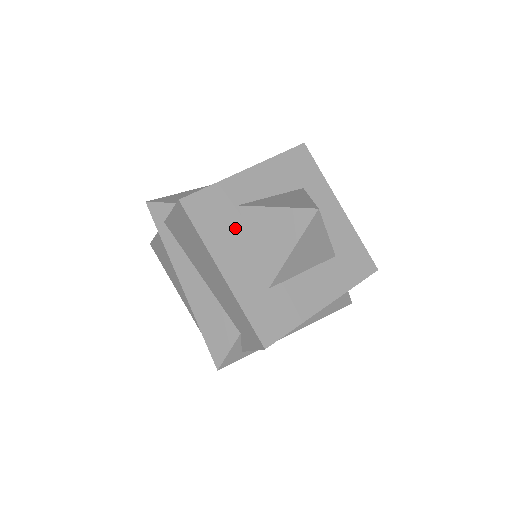
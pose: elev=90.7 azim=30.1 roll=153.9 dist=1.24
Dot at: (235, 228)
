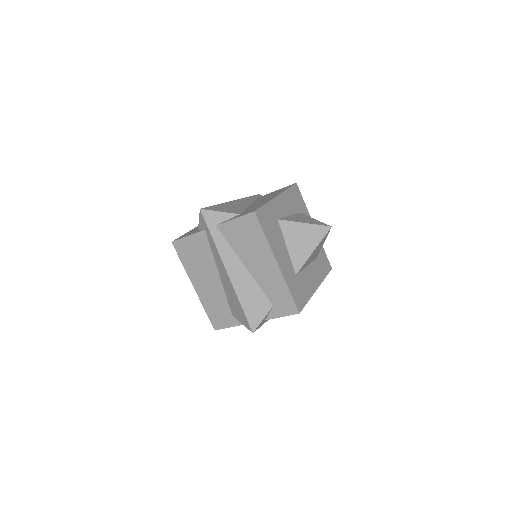
Dot at: (278, 234)
